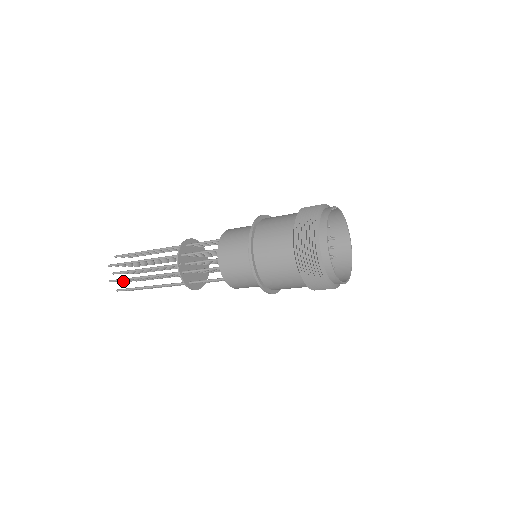
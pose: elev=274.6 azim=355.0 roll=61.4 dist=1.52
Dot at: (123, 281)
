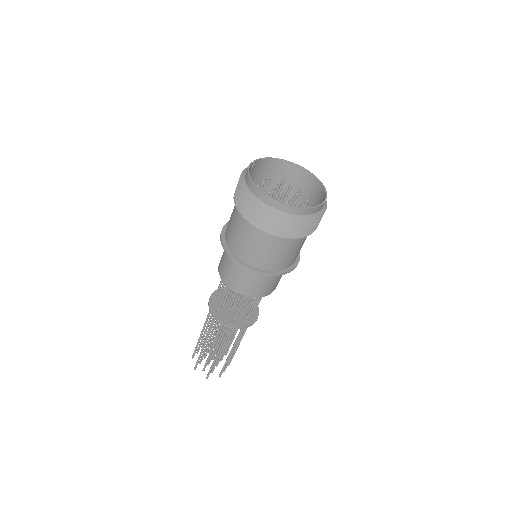
Dot at: (216, 366)
